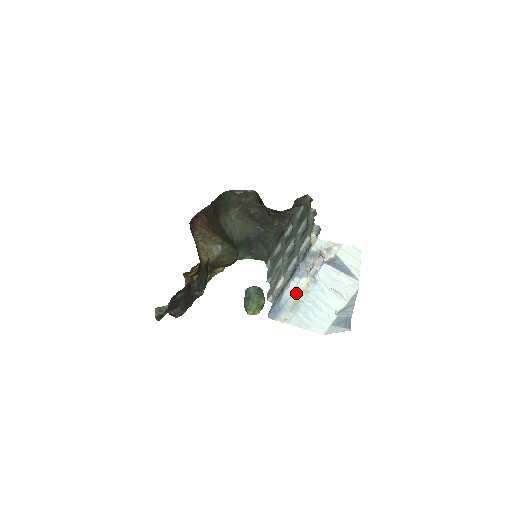
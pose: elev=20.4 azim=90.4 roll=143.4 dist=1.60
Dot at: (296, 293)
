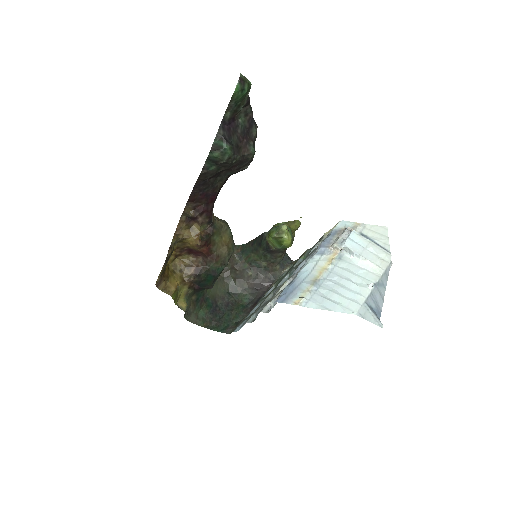
Dot at: (316, 269)
